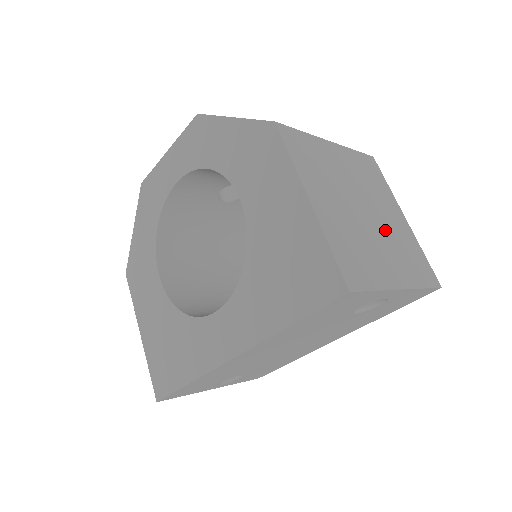
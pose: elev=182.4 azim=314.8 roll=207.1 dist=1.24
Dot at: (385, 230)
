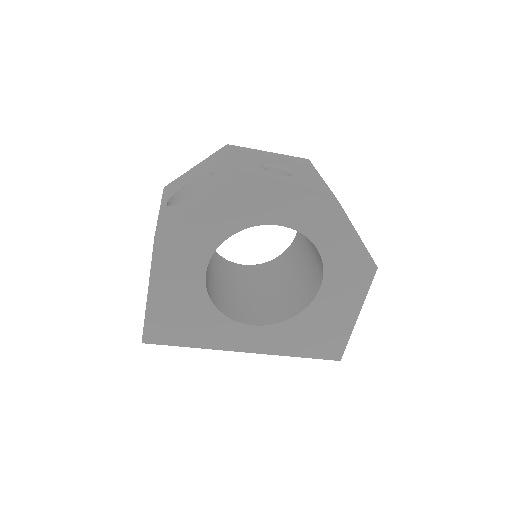
Dot at: occluded
